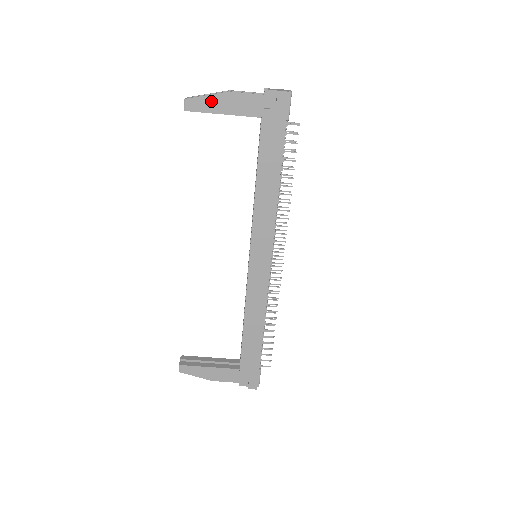
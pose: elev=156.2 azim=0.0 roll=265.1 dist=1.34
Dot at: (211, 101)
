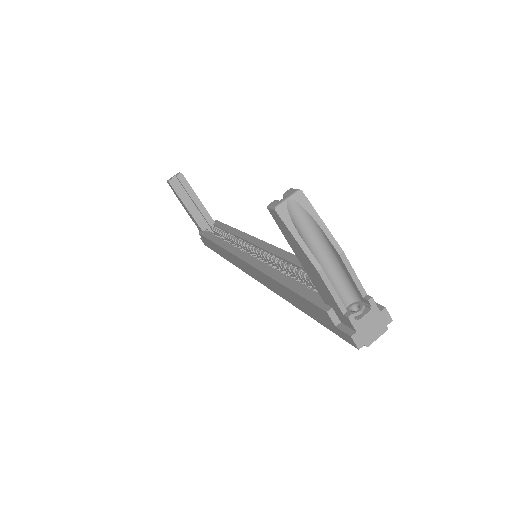
Dot at: (296, 245)
